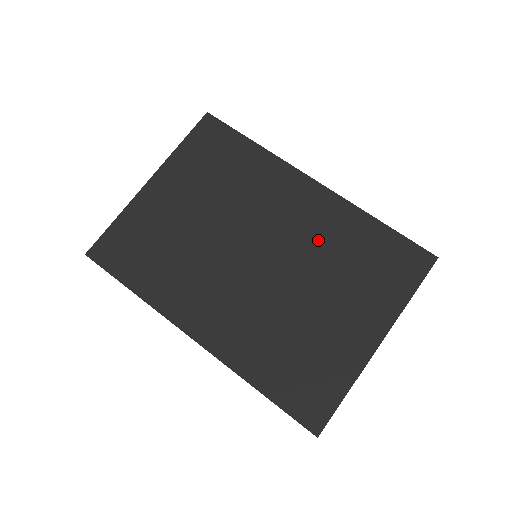
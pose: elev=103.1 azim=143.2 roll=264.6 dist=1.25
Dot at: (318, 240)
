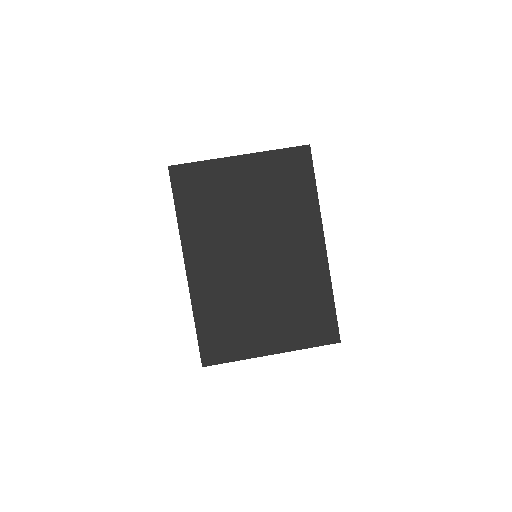
Dot at: (294, 278)
